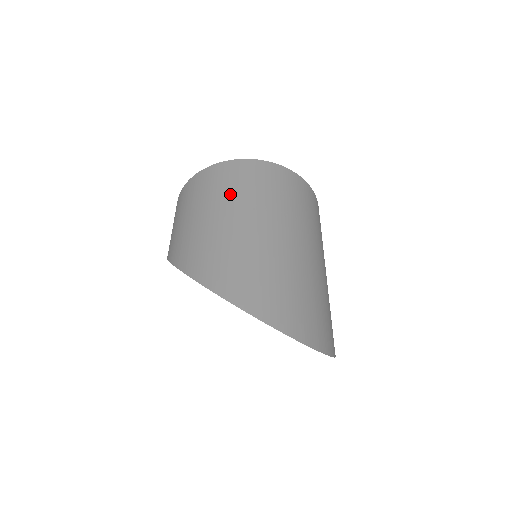
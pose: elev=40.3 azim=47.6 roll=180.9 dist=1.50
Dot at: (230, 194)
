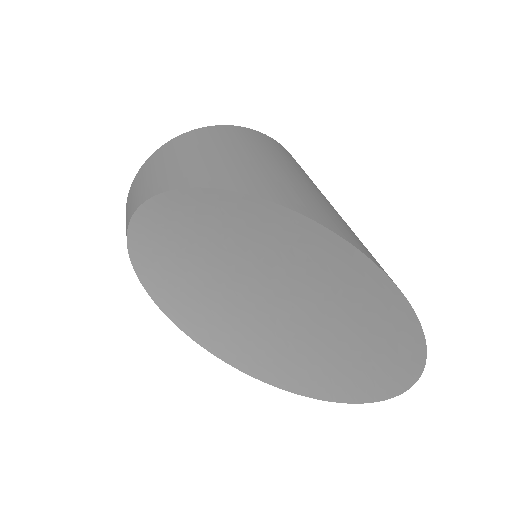
Dot at: (294, 164)
